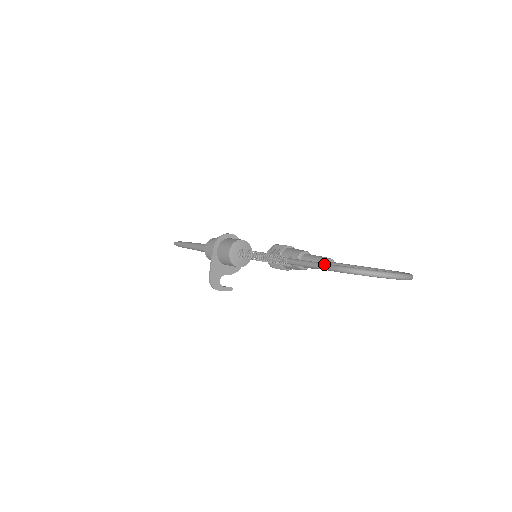
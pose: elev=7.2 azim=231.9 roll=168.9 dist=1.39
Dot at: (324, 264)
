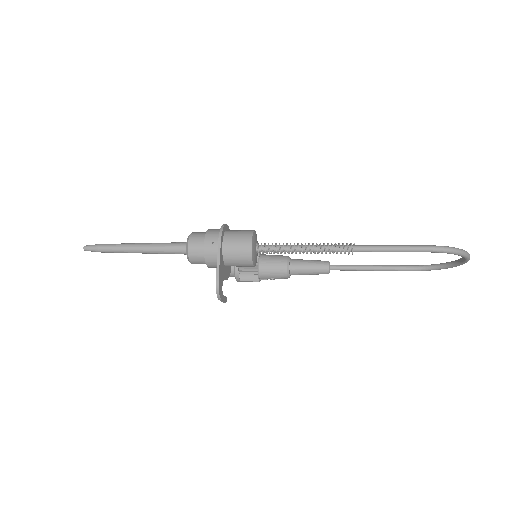
Dot at: (412, 245)
